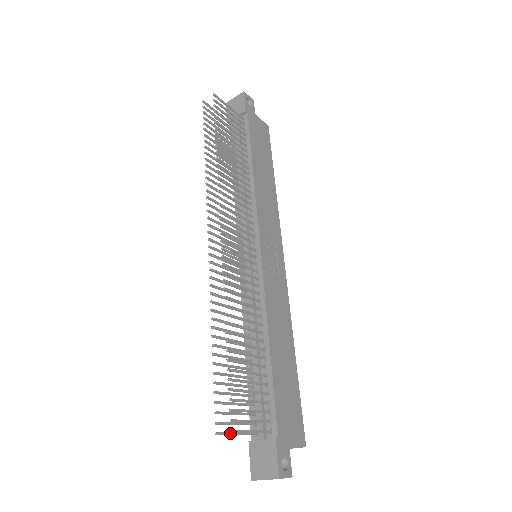
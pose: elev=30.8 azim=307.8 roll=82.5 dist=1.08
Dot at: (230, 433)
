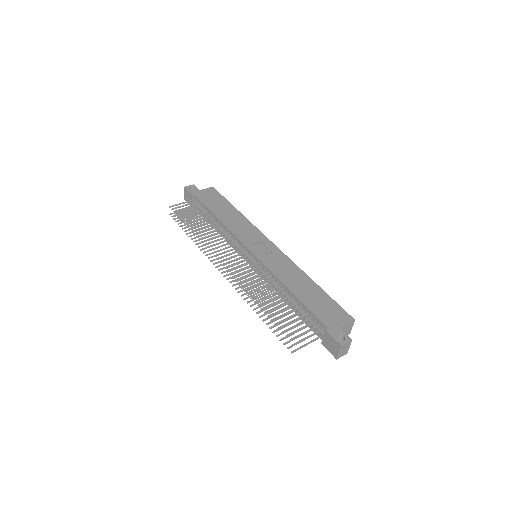
Dot at: (300, 347)
